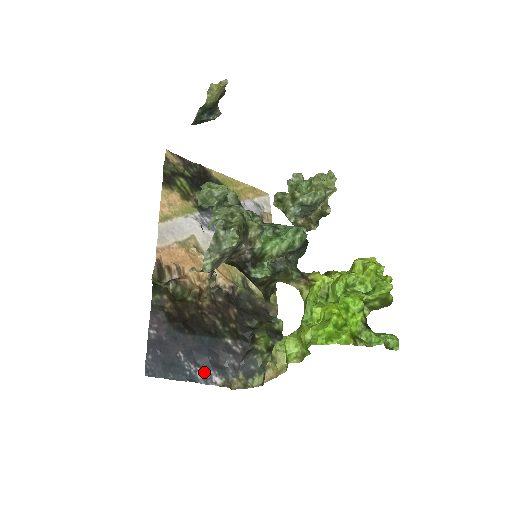
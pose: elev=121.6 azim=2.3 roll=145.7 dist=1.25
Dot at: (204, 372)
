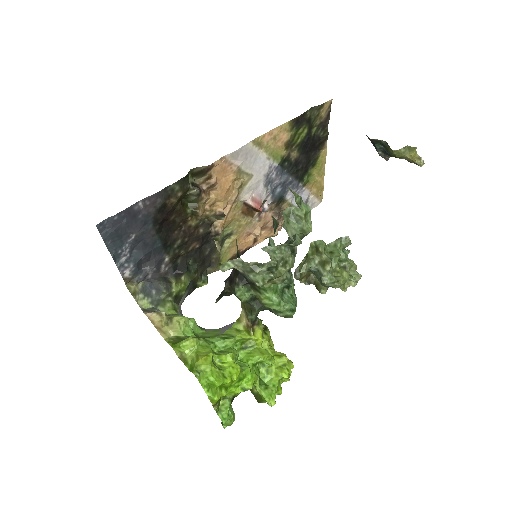
Dot at: (128, 260)
